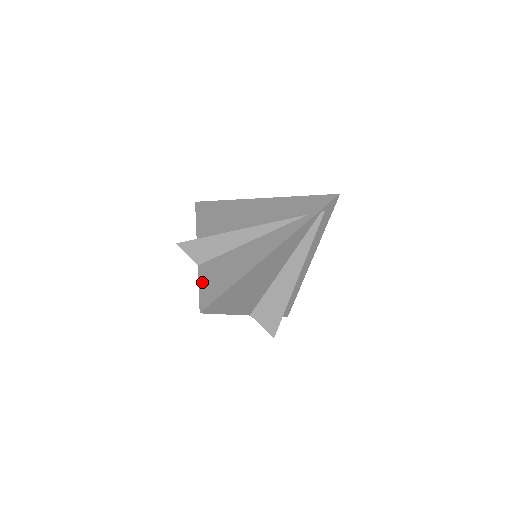
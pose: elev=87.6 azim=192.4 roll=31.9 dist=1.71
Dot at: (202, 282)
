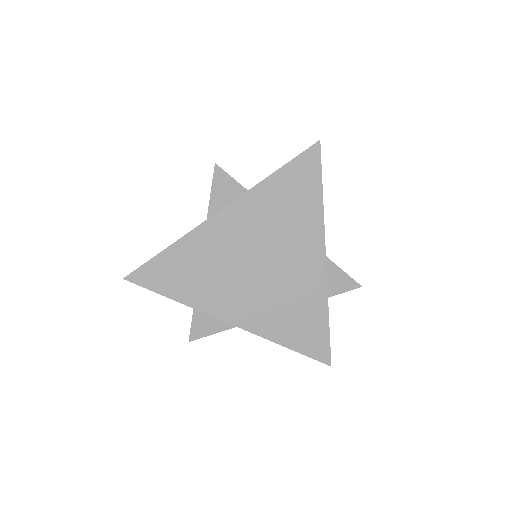
Dot at: (277, 171)
